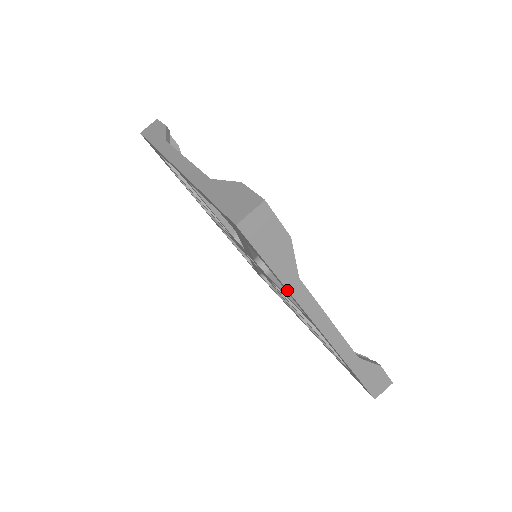
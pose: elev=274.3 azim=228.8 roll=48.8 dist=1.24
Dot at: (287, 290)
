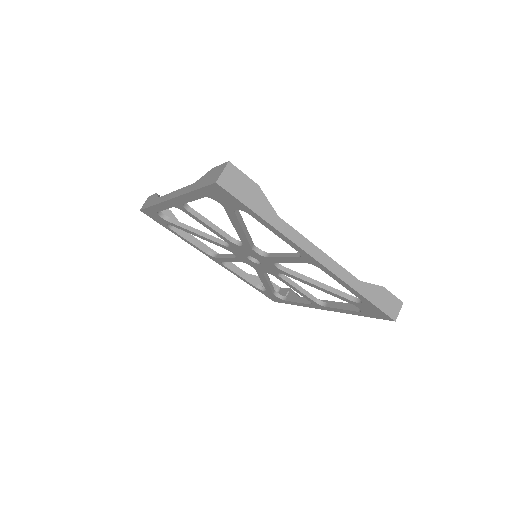
Dot at: (274, 228)
